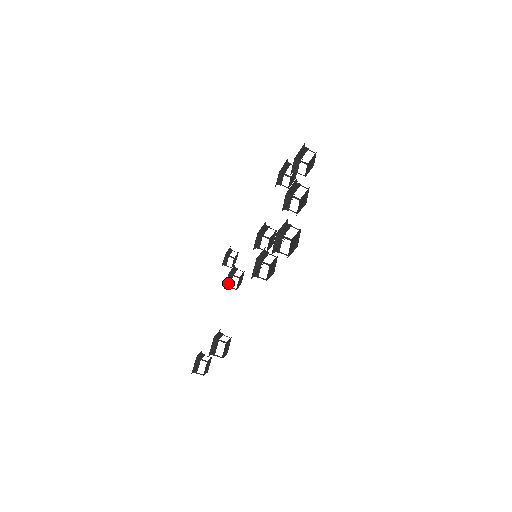
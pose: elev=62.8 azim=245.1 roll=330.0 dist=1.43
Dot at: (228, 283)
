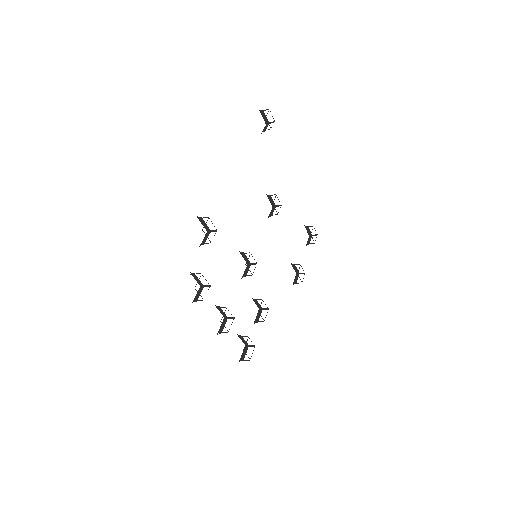
Dot at: occluded
